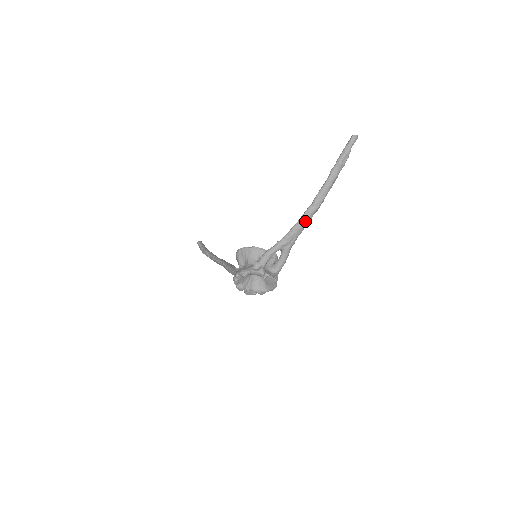
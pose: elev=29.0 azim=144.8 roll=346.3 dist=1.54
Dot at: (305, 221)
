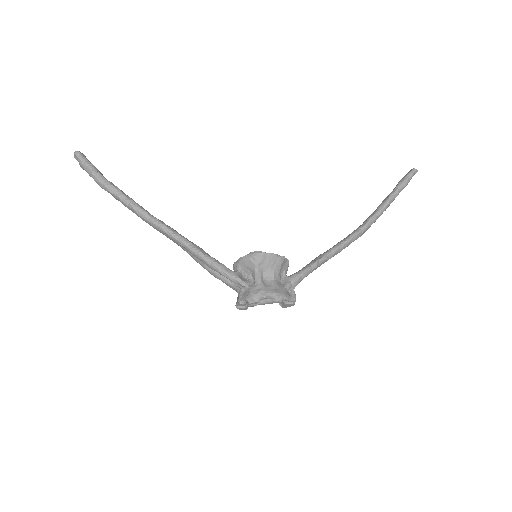
Dot at: occluded
